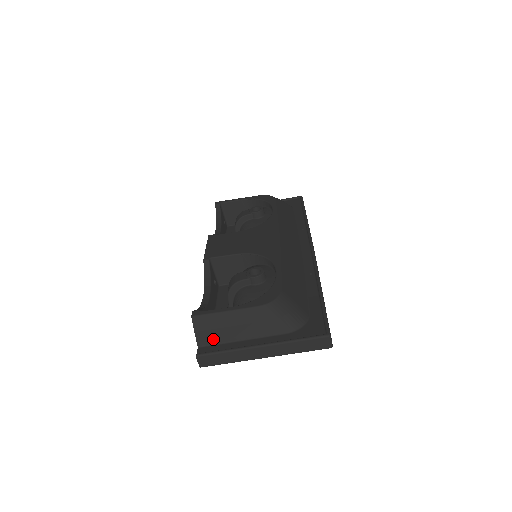
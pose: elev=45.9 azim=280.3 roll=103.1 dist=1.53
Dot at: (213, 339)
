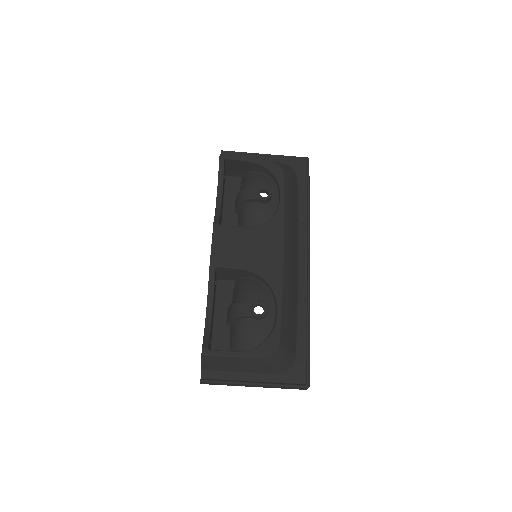
Dot at: (215, 368)
